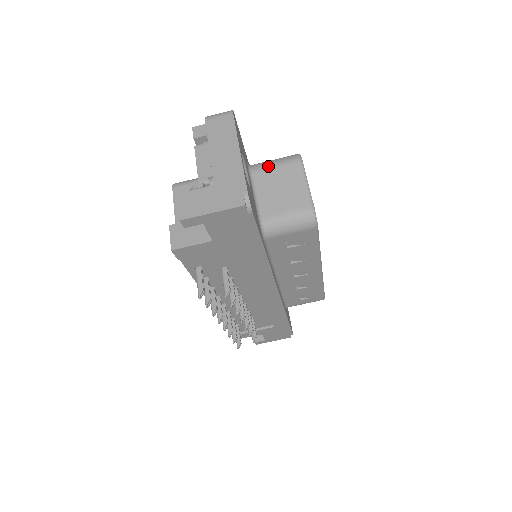
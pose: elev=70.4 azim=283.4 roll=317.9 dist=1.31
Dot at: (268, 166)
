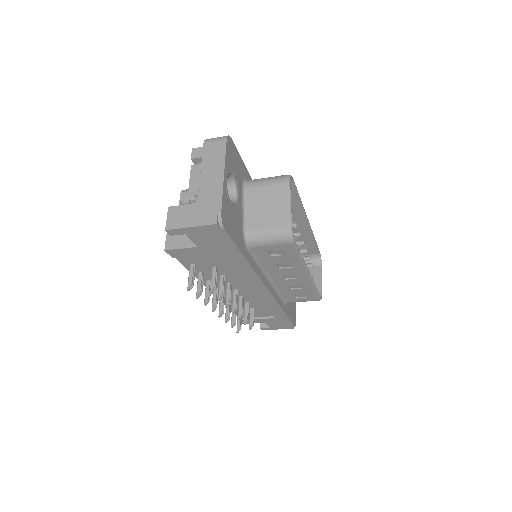
Dot at: (260, 184)
